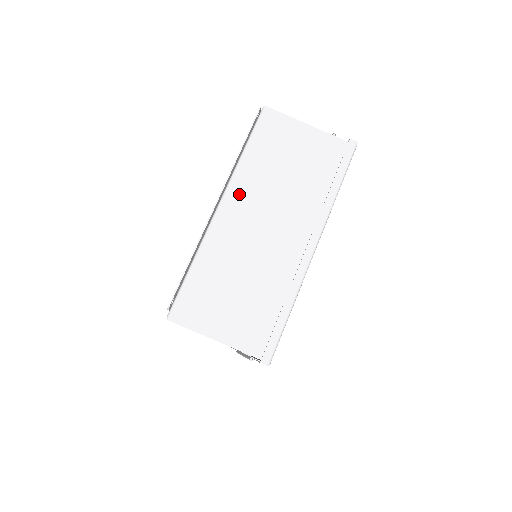
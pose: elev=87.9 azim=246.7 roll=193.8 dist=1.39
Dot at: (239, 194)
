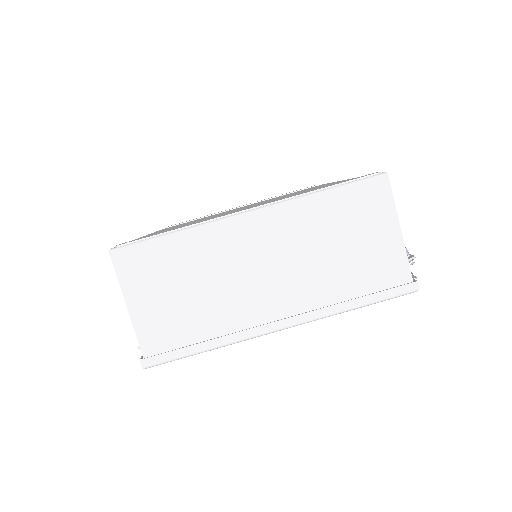
Dot at: (276, 221)
